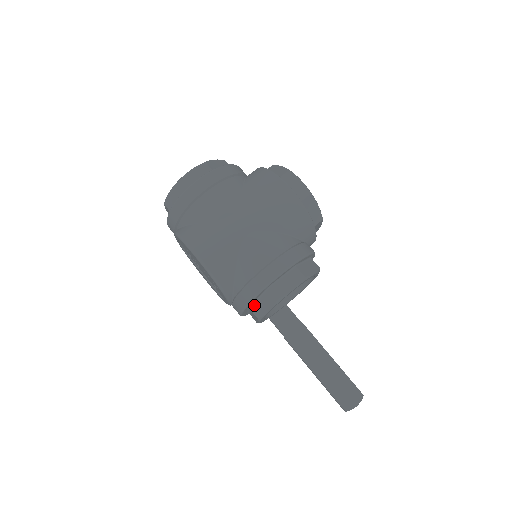
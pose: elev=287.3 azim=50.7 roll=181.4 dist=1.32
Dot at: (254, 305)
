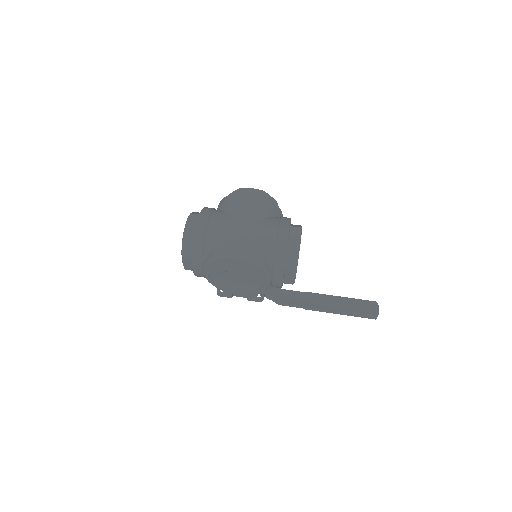
Dot at: (287, 265)
